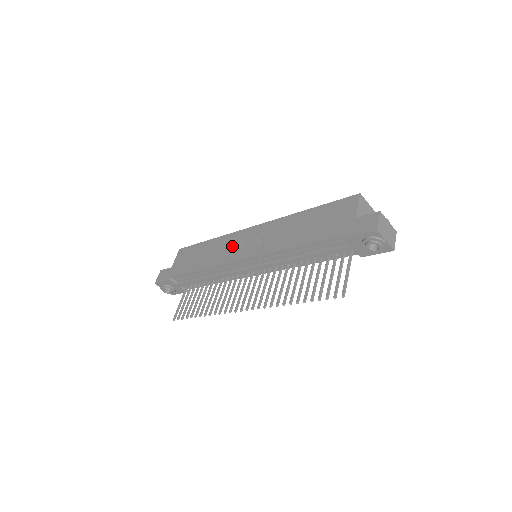
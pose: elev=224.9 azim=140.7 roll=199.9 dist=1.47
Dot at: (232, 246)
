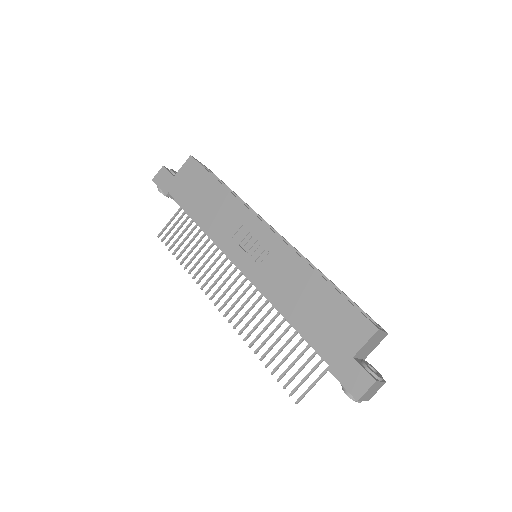
Dot at: (236, 229)
